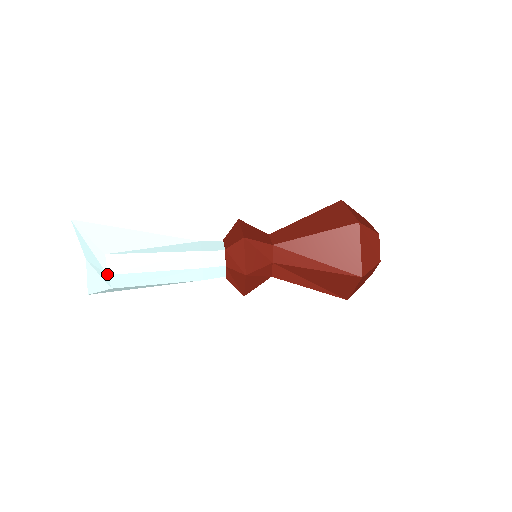
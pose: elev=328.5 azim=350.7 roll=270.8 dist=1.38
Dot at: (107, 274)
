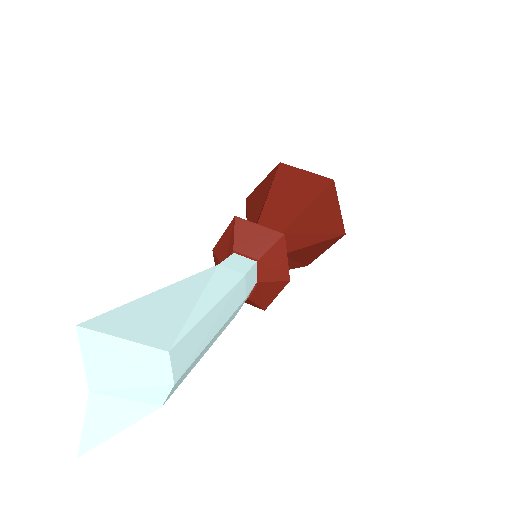
Dot at: (173, 384)
